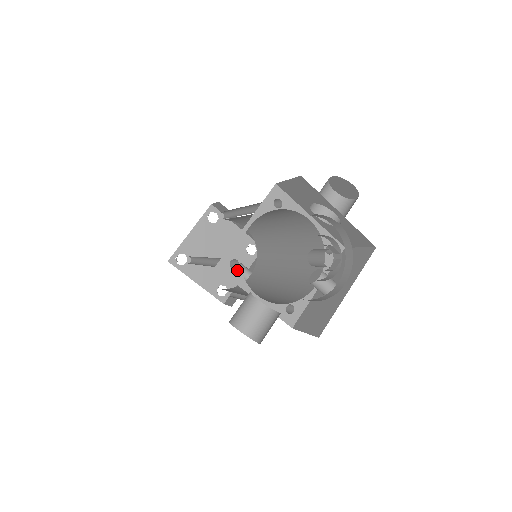
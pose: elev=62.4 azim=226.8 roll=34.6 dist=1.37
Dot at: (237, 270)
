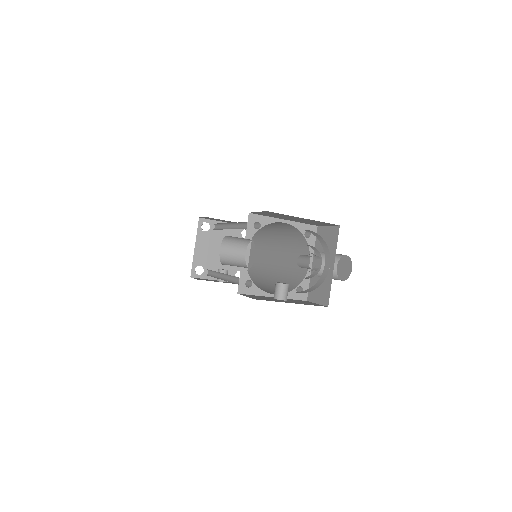
Dot at: (255, 229)
